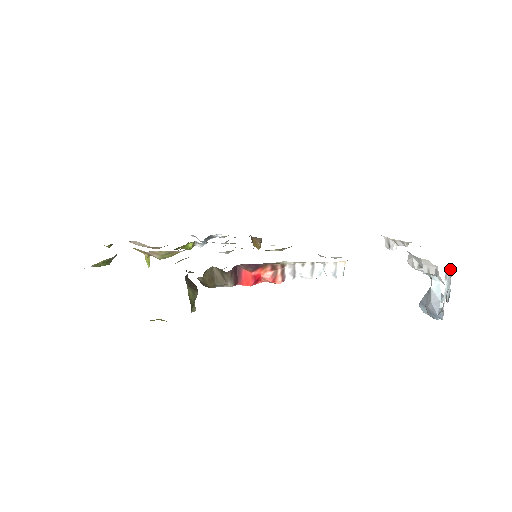
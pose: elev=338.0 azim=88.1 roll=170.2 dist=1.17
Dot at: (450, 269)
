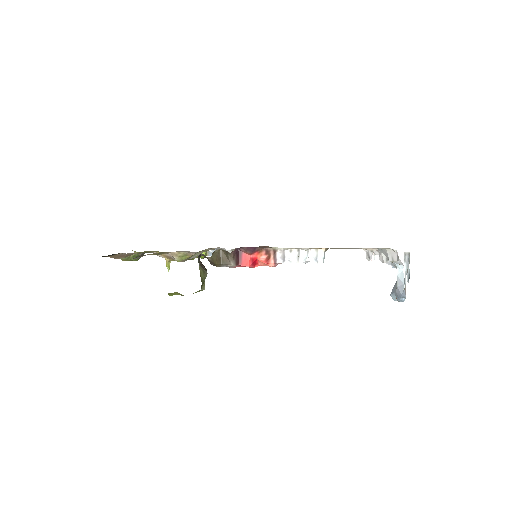
Dot at: (408, 254)
